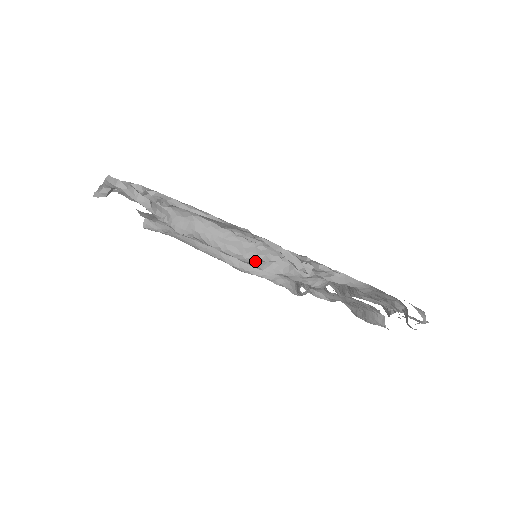
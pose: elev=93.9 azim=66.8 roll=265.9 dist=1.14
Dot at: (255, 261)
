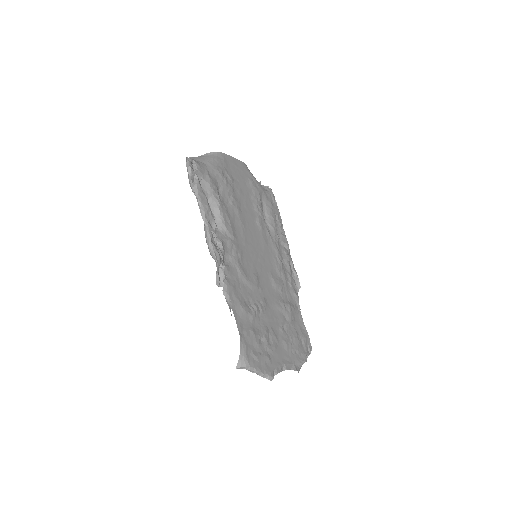
Dot at: (212, 256)
